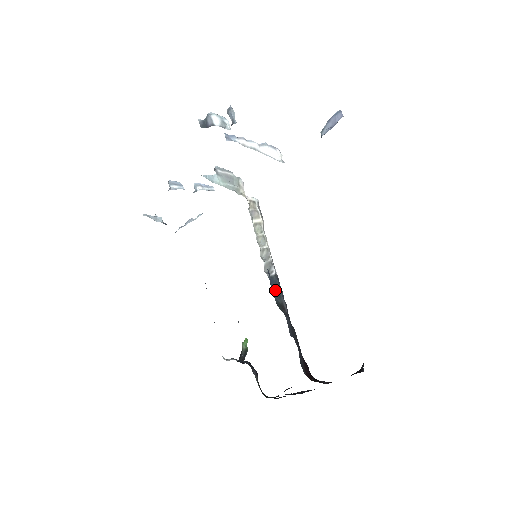
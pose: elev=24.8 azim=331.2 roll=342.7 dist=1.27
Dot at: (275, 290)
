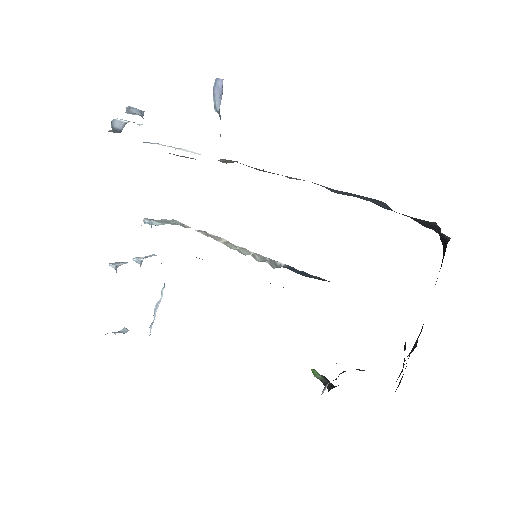
Dot at: (300, 273)
